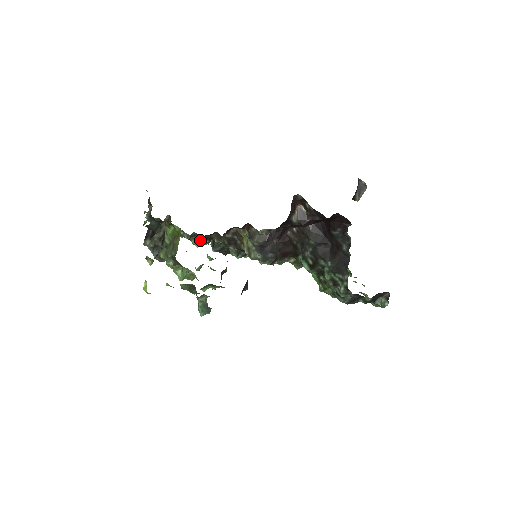
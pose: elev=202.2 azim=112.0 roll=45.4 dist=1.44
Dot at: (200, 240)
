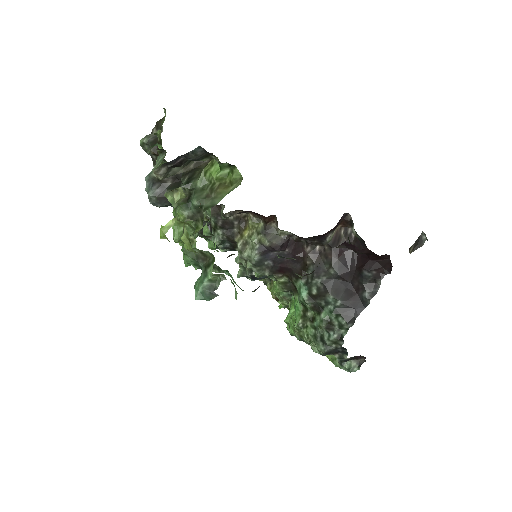
Dot at: occluded
